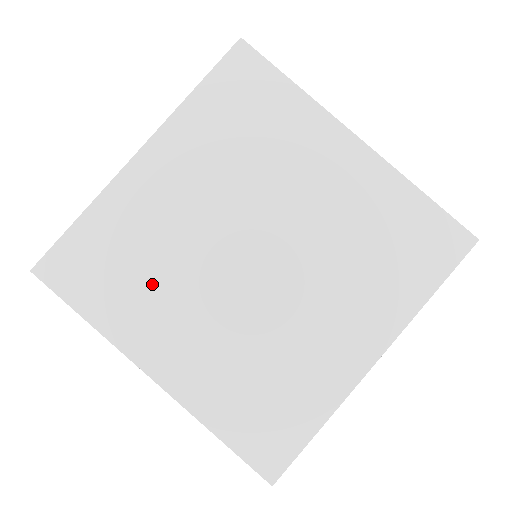
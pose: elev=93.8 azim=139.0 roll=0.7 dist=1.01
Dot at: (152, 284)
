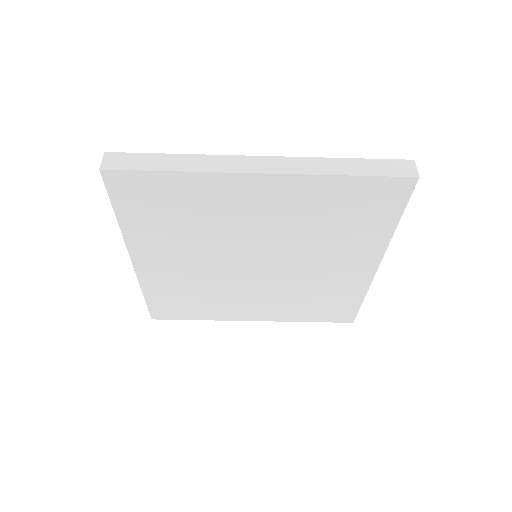
Dot at: (181, 234)
